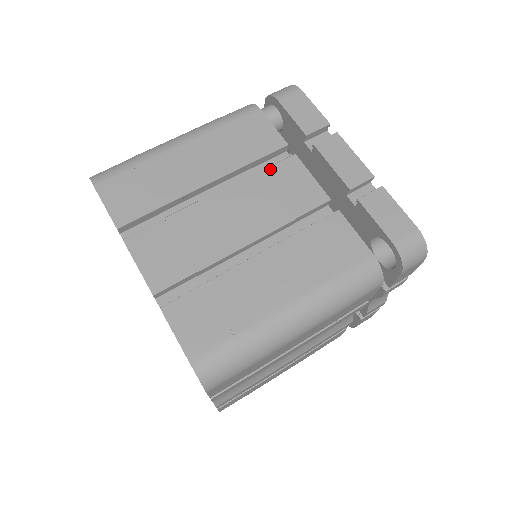
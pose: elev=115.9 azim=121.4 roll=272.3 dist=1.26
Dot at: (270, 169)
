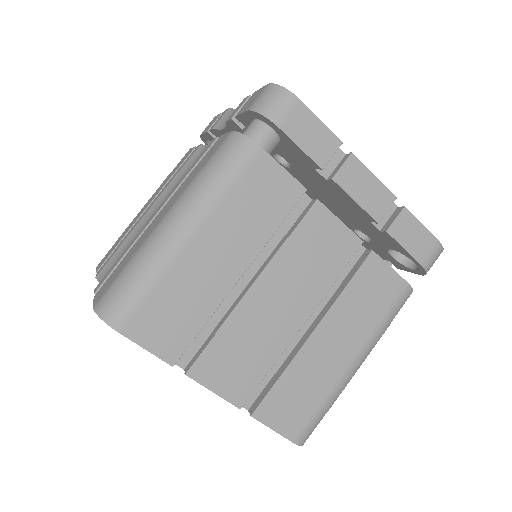
Dot at: (298, 230)
